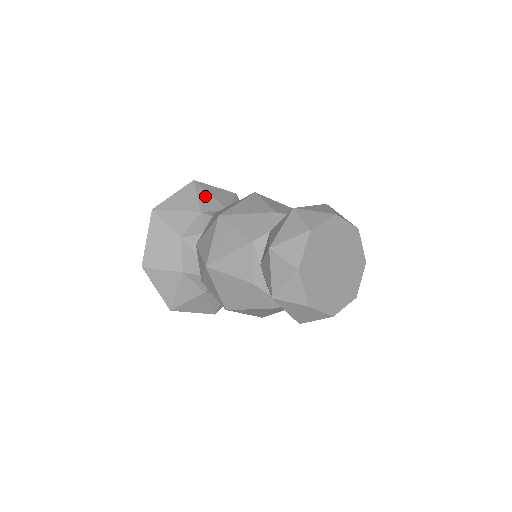
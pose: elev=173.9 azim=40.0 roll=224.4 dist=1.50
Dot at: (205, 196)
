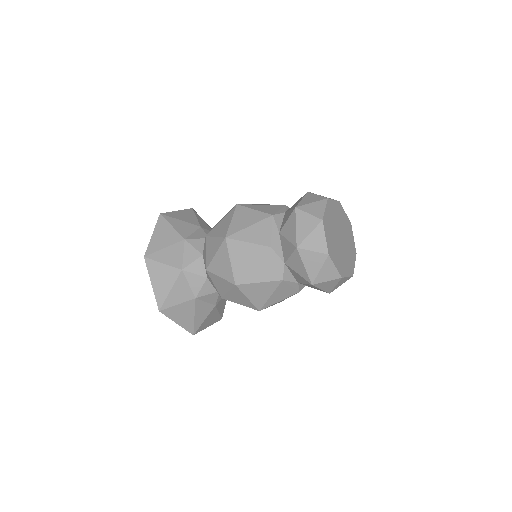
Dot at: (202, 221)
